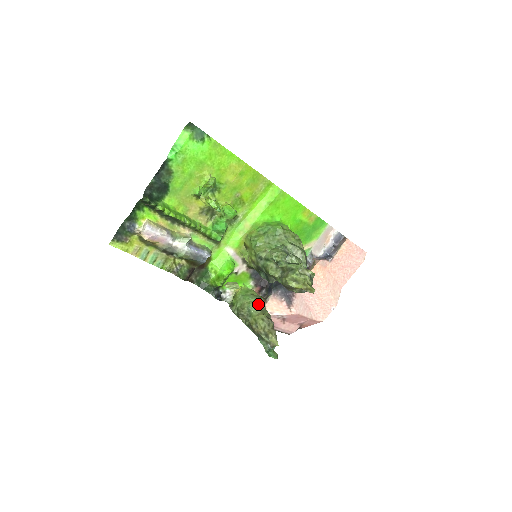
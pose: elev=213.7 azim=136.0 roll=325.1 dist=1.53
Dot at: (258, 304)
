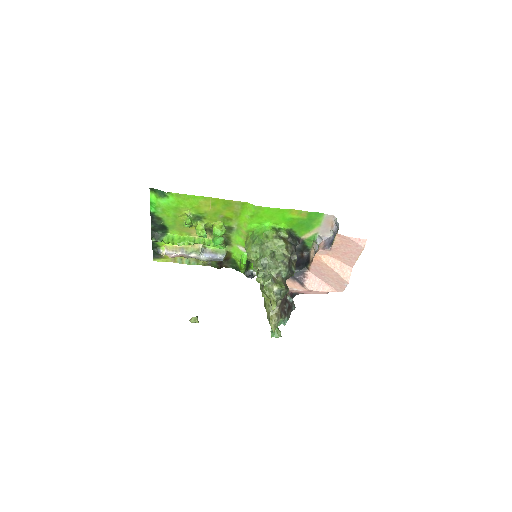
Dot at: occluded
